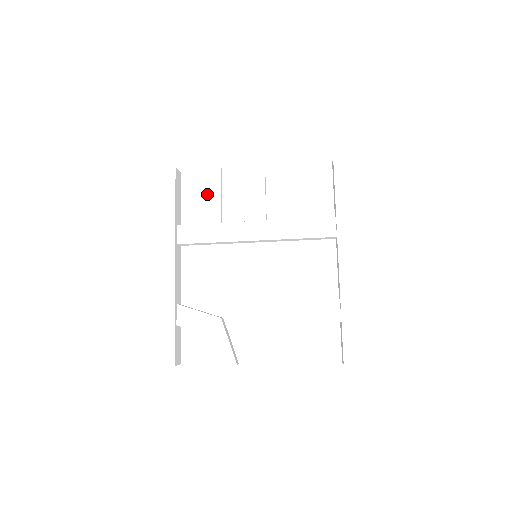
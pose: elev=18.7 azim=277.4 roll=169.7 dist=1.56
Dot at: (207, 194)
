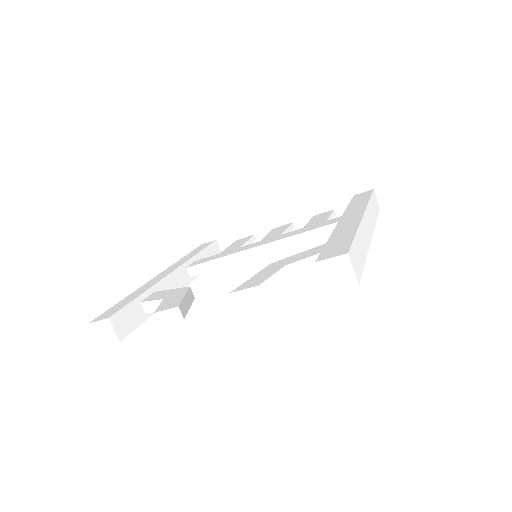
Dot at: (233, 246)
